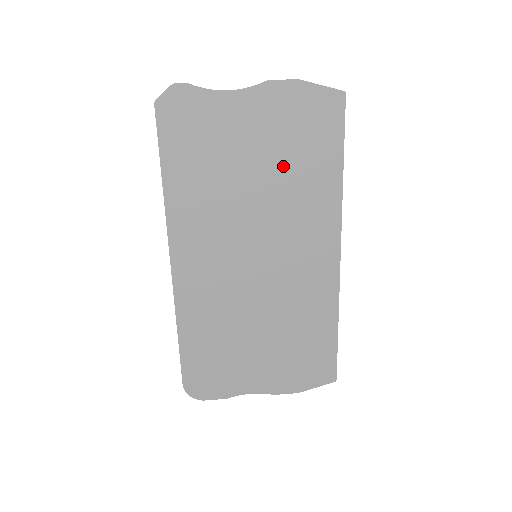
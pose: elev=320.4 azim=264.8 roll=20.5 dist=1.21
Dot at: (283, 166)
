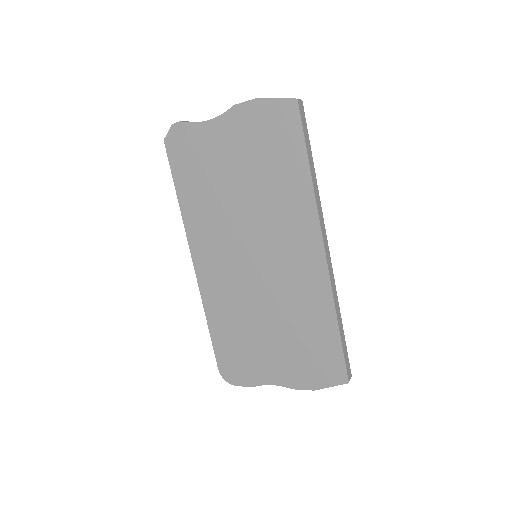
Dot at: (259, 174)
